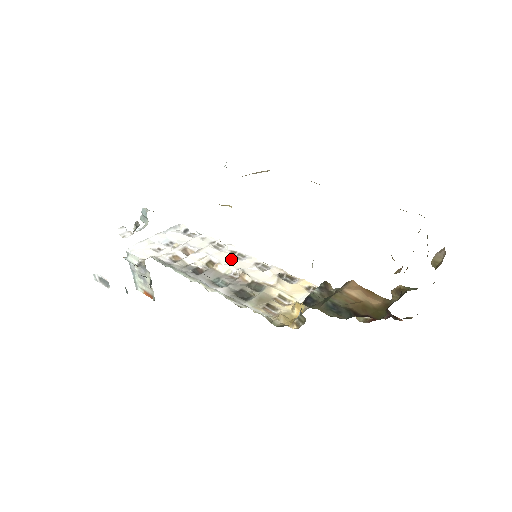
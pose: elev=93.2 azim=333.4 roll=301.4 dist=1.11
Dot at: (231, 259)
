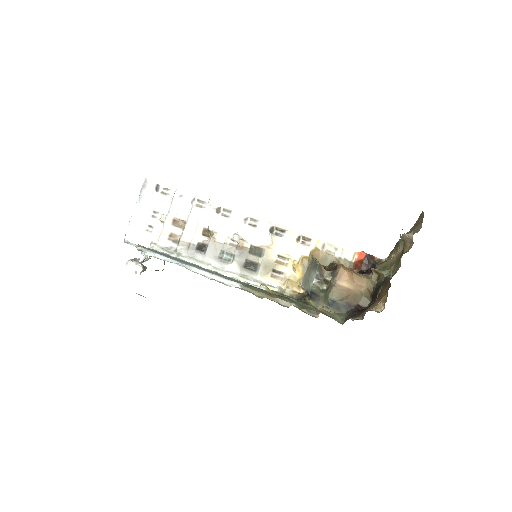
Dot at: (221, 222)
